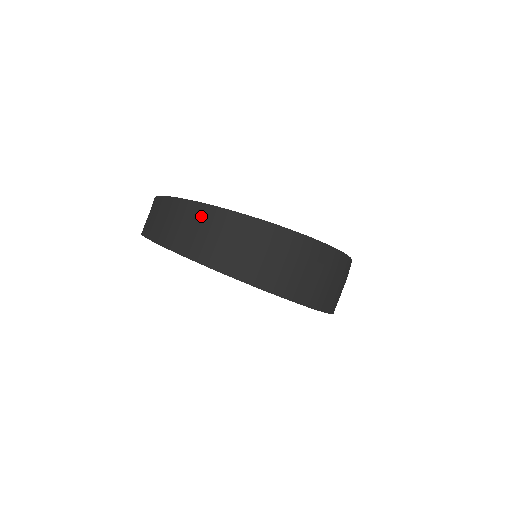
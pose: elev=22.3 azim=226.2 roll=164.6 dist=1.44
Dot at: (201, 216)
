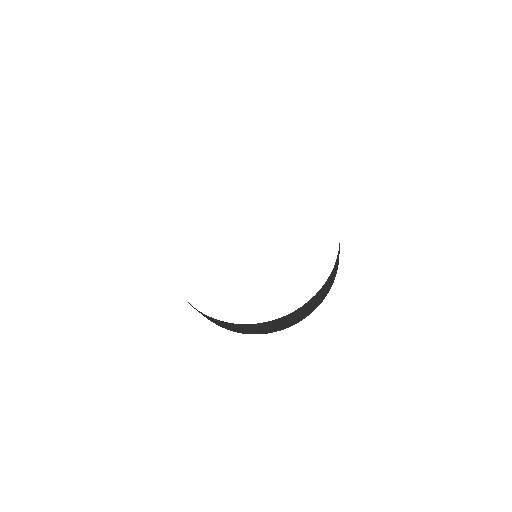
Dot at: occluded
